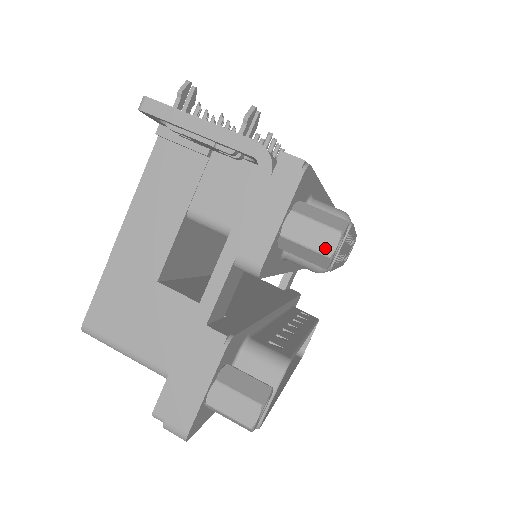
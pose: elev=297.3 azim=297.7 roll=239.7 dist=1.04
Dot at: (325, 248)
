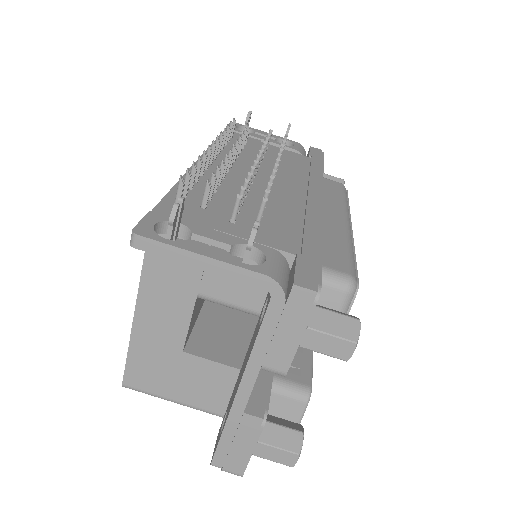
Dot at: (342, 355)
